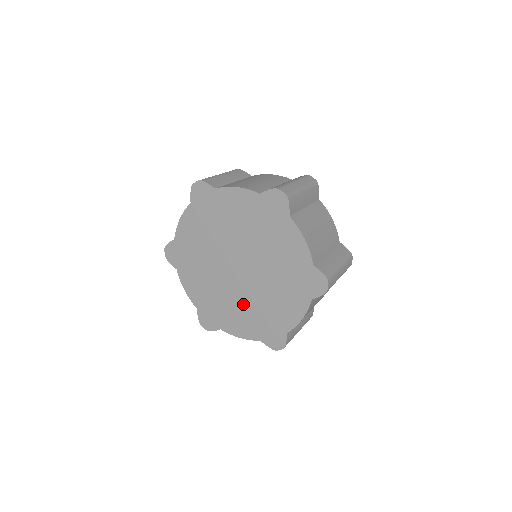
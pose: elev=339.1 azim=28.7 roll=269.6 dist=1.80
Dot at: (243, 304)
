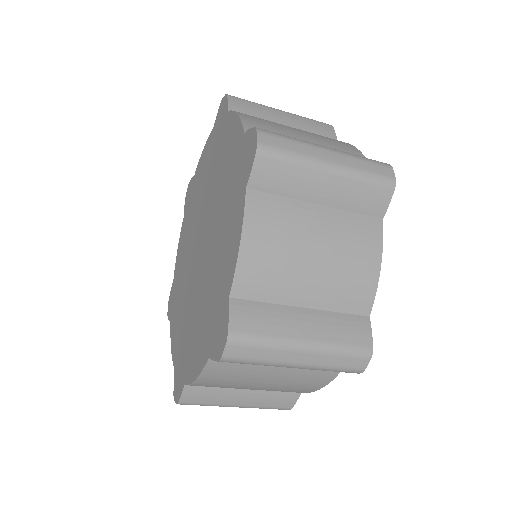
Dot at: (200, 302)
